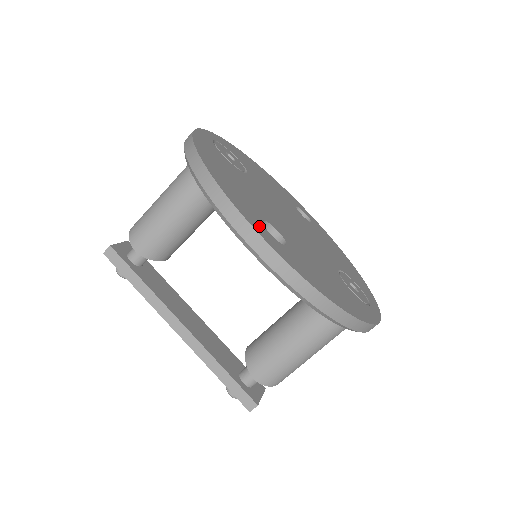
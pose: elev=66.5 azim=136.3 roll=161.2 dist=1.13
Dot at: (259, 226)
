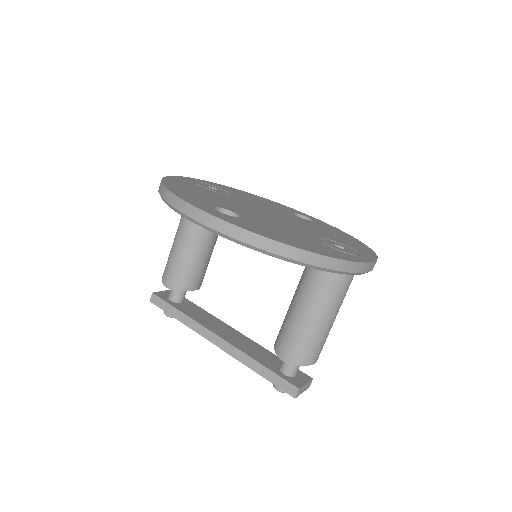
Dot at: (205, 207)
